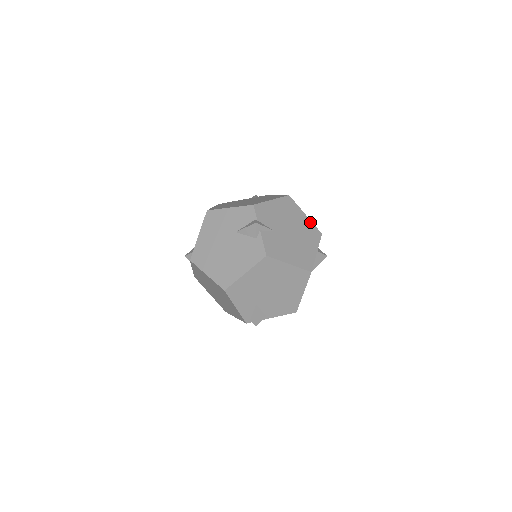
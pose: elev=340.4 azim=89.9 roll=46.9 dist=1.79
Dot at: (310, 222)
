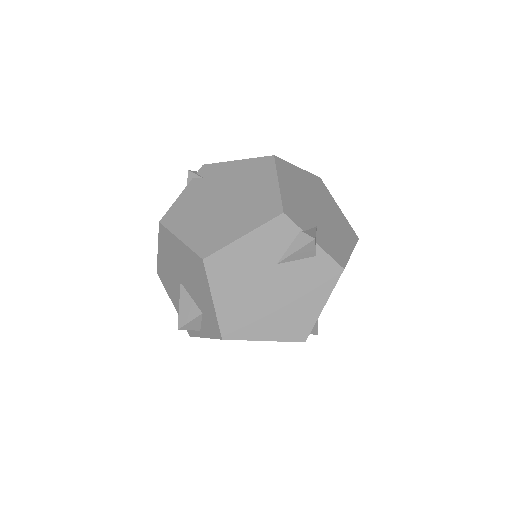
Dot at: (307, 173)
